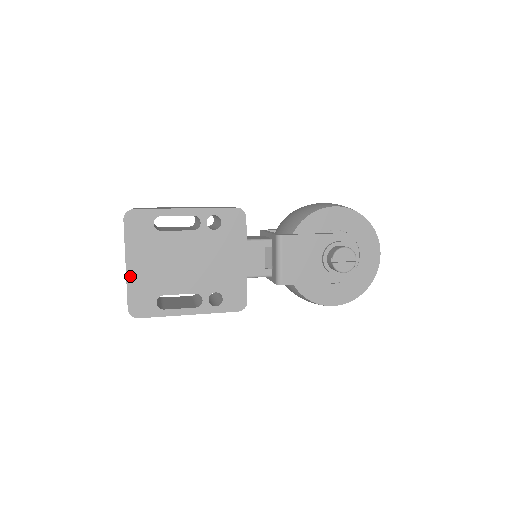
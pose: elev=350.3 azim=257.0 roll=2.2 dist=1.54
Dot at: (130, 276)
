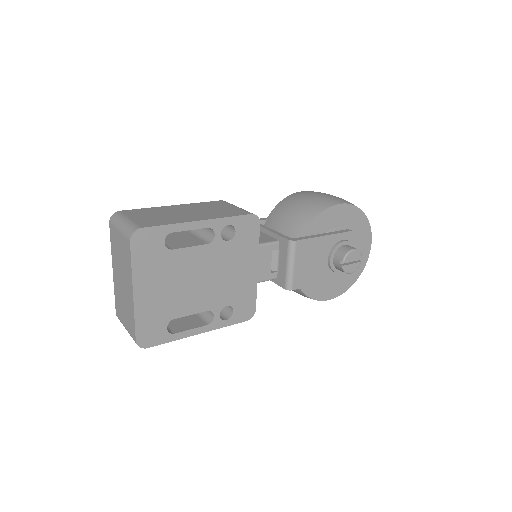
Dot at: (138, 305)
